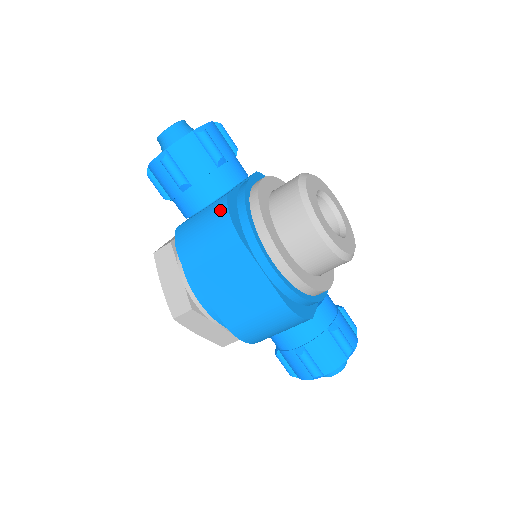
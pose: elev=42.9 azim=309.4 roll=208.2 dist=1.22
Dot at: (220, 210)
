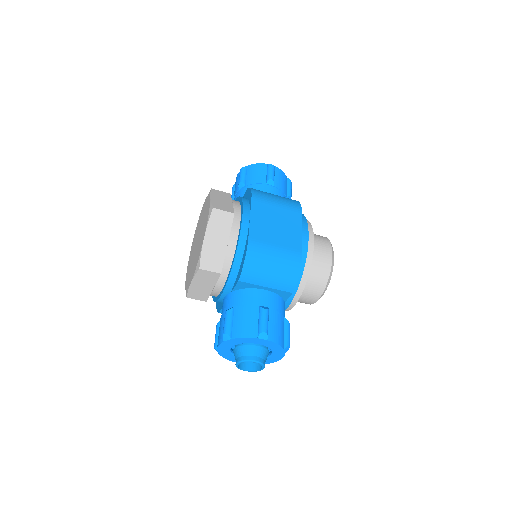
Dot at: (291, 199)
